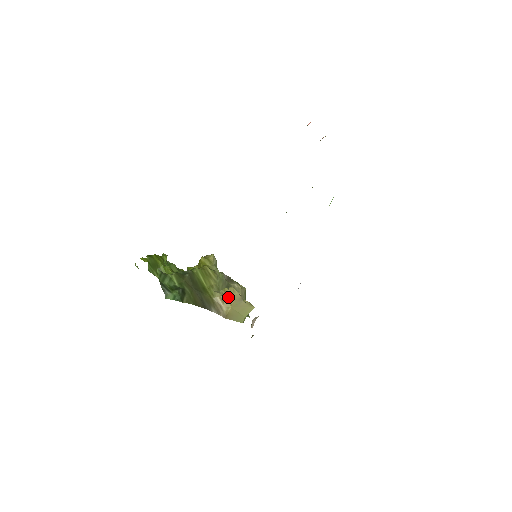
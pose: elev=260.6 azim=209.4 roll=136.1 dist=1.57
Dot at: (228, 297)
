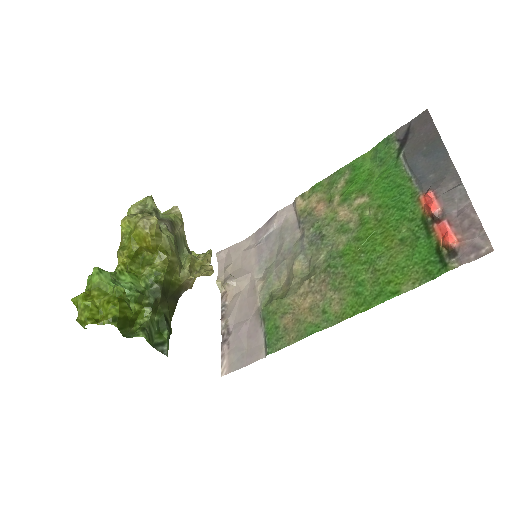
Dot at: occluded
